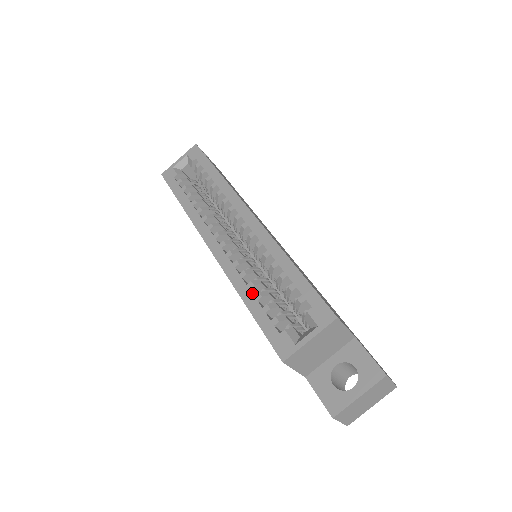
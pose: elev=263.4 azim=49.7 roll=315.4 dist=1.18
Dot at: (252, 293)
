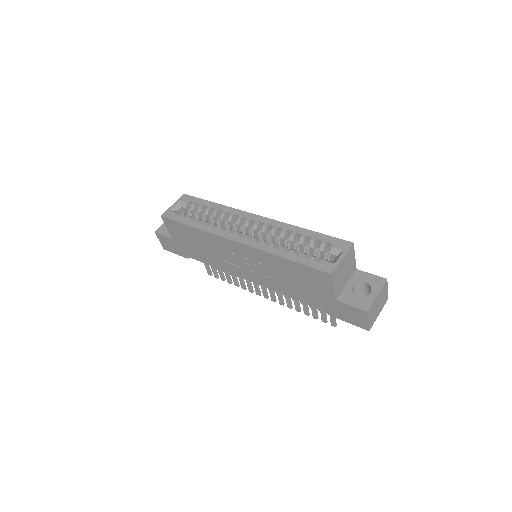
Dot at: (286, 251)
